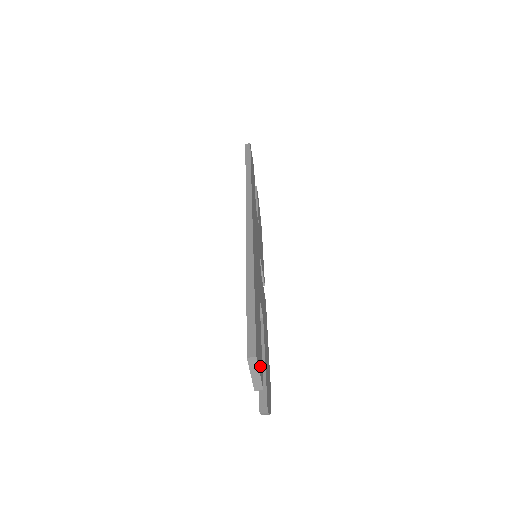
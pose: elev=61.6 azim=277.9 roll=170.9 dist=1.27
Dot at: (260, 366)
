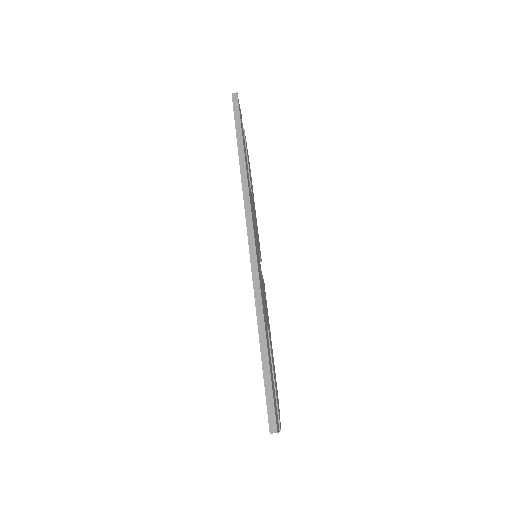
Dot at: (277, 419)
